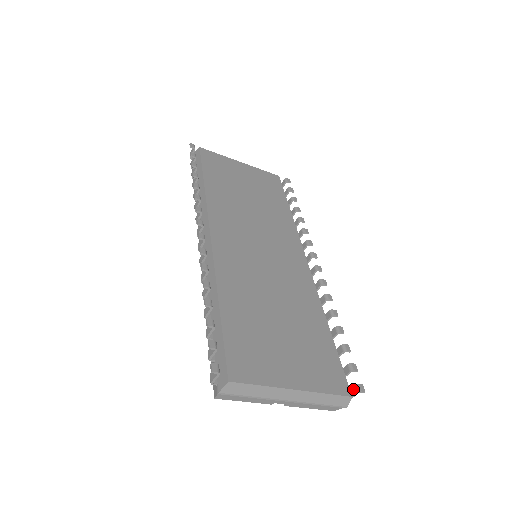
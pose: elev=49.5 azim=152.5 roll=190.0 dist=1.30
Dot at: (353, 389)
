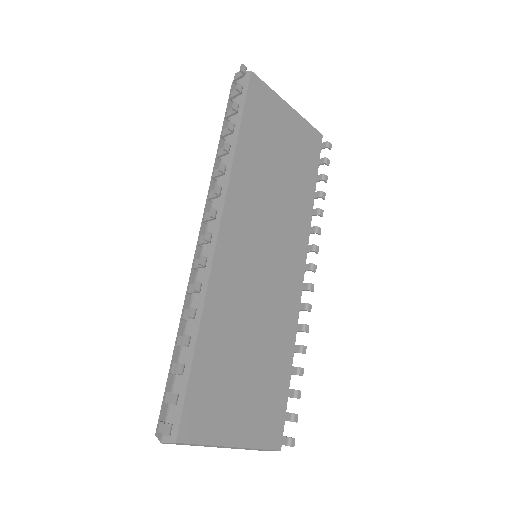
Dot at: (285, 439)
